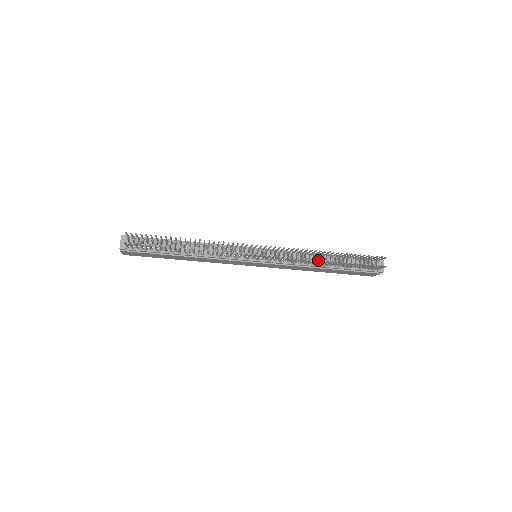
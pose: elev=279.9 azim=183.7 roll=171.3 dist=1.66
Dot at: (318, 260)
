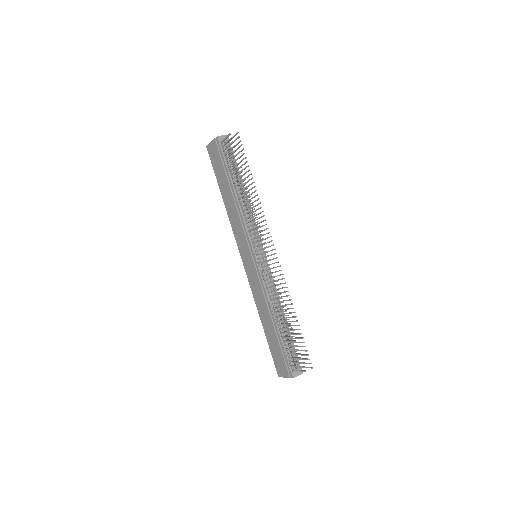
Dot at: occluded
